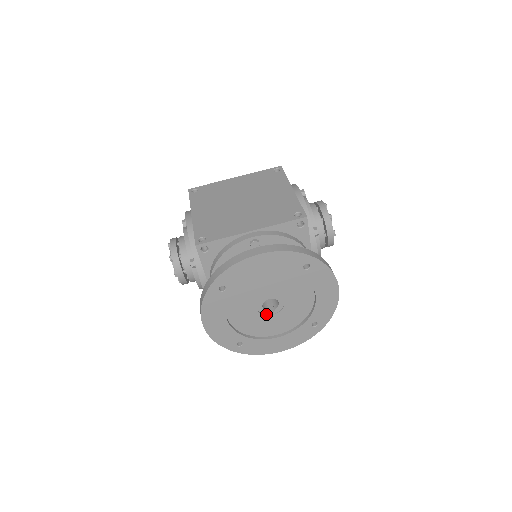
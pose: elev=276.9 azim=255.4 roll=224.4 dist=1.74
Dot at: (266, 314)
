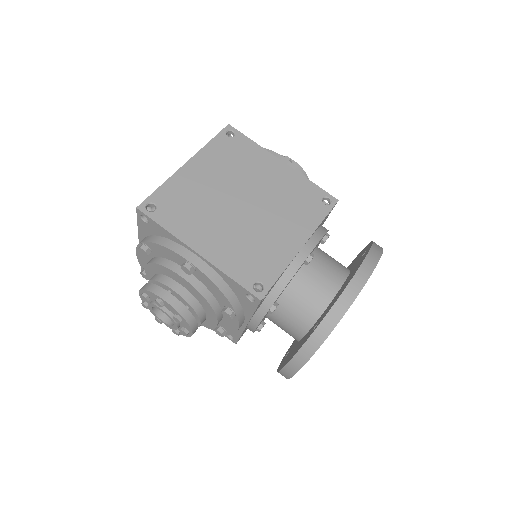
Dot at: occluded
